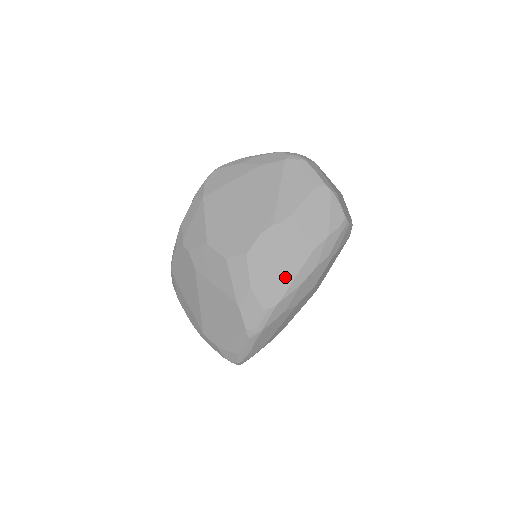
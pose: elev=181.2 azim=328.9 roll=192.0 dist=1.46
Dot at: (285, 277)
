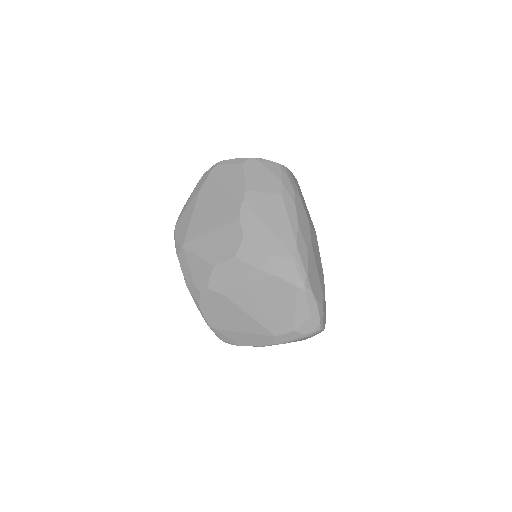
Dot at: (283, 226)
